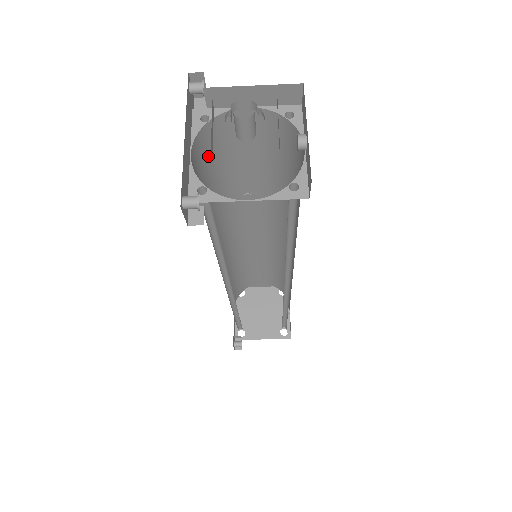
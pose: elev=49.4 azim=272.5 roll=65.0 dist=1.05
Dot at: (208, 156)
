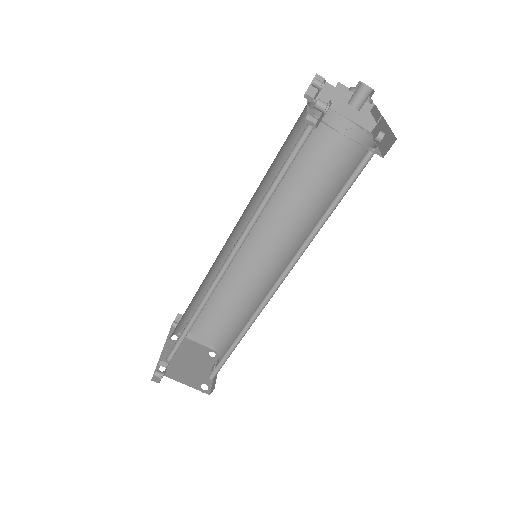
Dot at: (296, 131)
